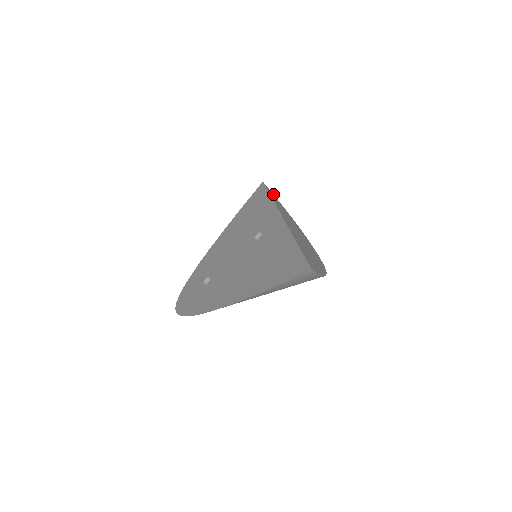
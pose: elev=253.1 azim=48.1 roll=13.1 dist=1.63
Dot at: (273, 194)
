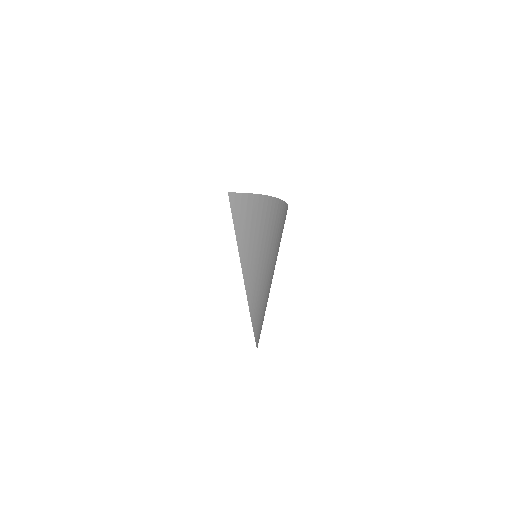
Dot at: occluded
